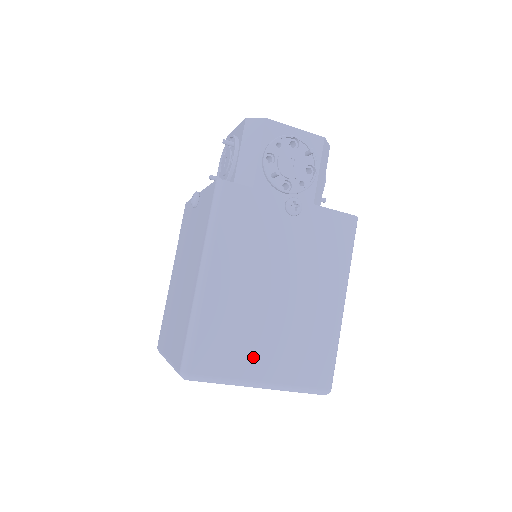
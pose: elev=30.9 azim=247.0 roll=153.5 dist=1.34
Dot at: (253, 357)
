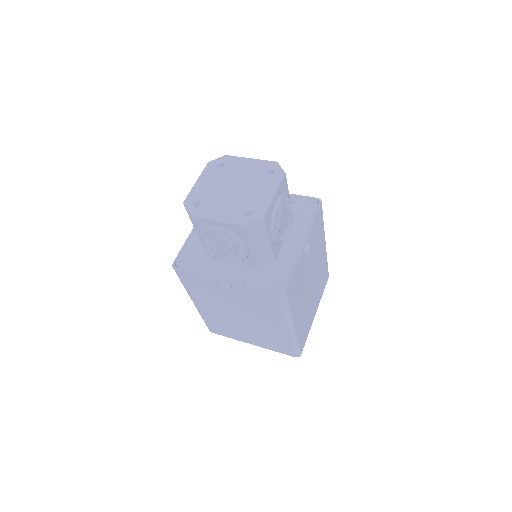
Dot at: (241, 335)
